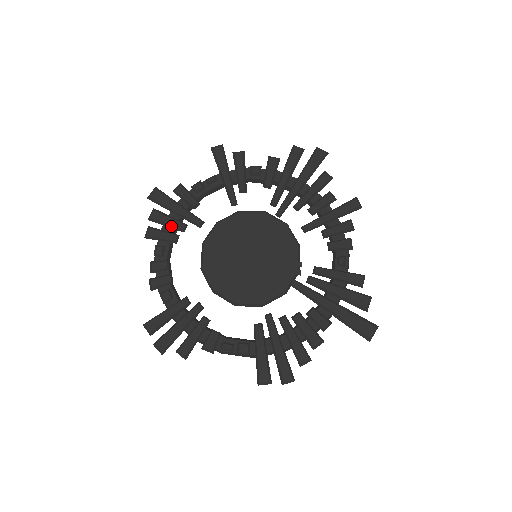
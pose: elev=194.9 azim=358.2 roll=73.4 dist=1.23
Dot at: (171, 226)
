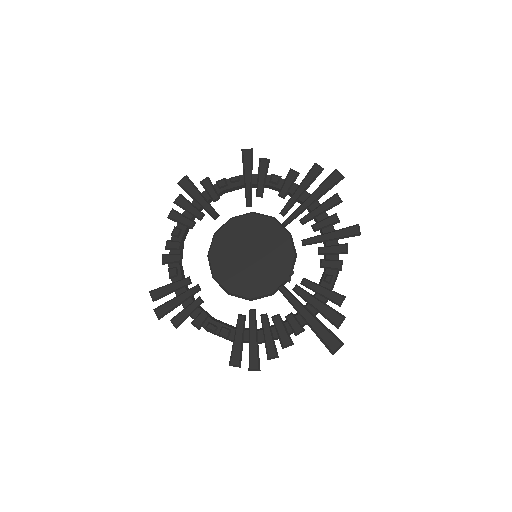
Dot at: (191, 213)
